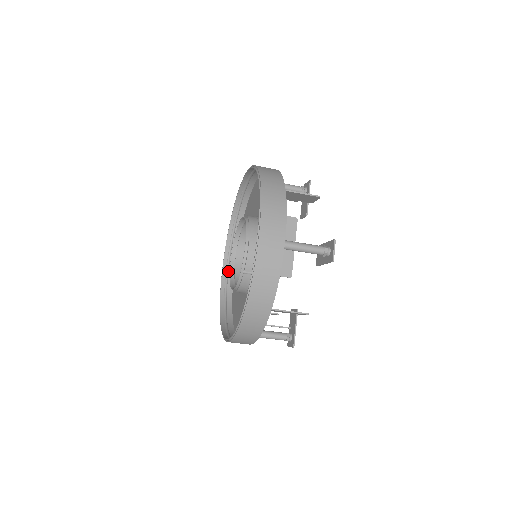
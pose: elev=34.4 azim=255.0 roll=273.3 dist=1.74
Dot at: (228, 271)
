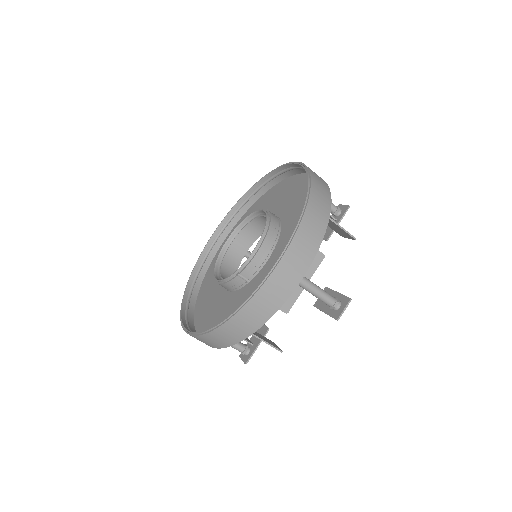
Dot at: (215, 243)
